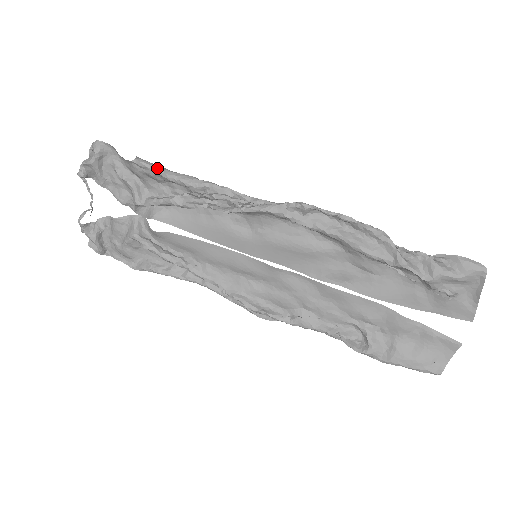
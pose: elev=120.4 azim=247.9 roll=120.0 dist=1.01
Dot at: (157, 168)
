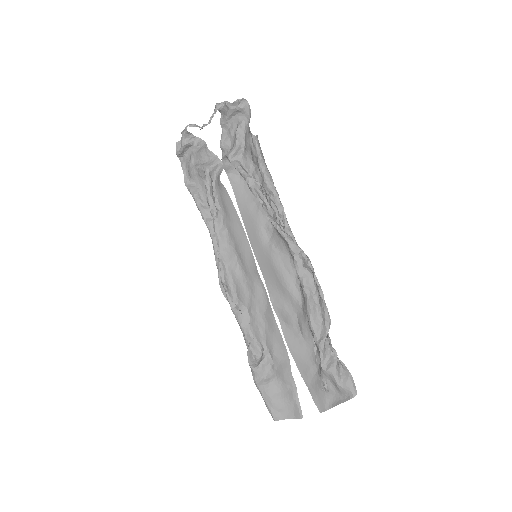
Dot at: (260, 154)
